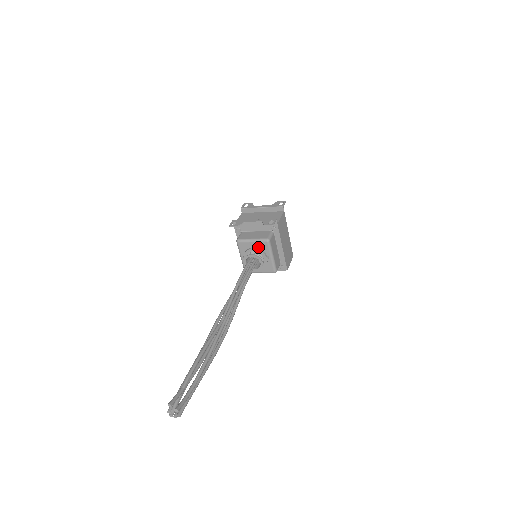
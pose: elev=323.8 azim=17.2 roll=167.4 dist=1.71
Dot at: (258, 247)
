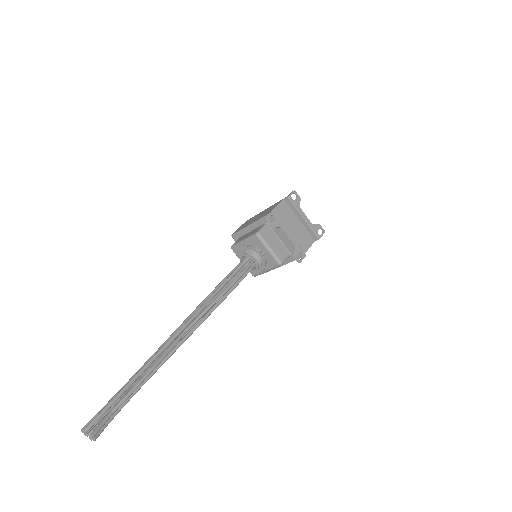
Dot at: (267, 257)
